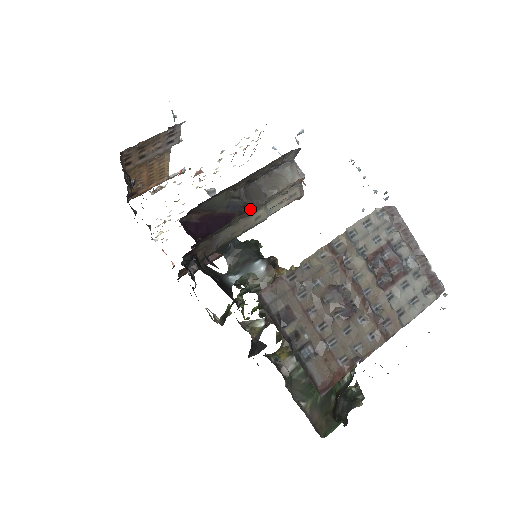
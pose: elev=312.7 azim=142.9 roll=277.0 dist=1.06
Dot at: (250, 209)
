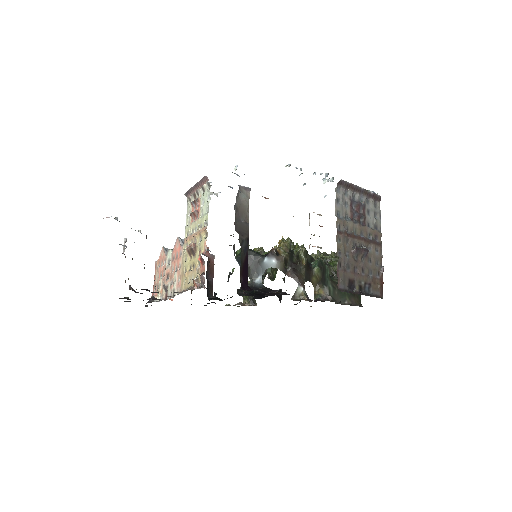
Dot at: occluded
